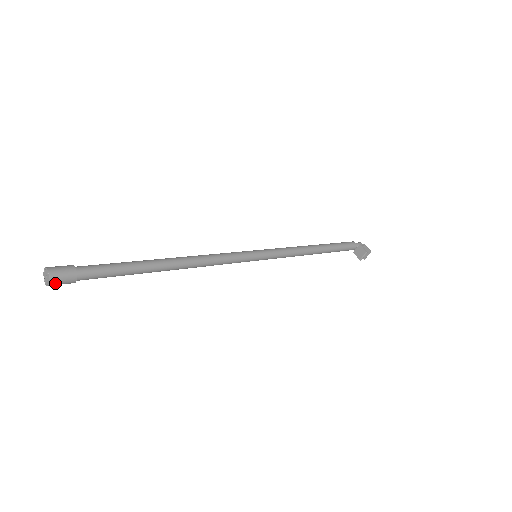
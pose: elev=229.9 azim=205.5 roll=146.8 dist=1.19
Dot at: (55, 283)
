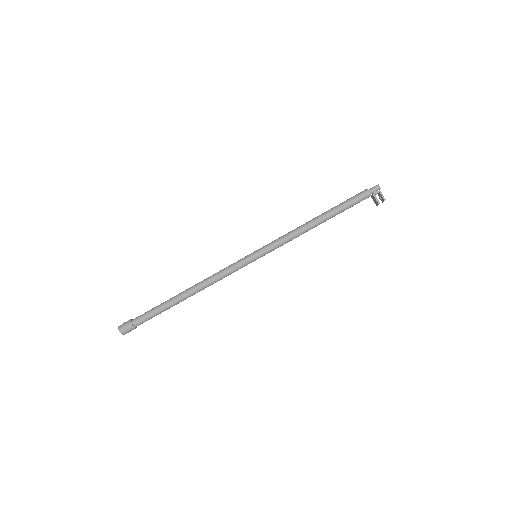
Dot at: occluded
